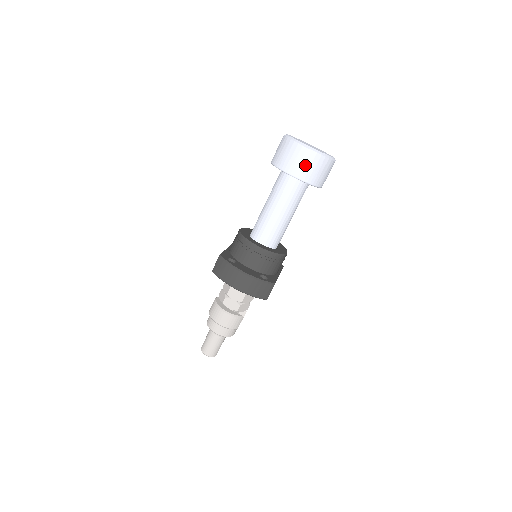
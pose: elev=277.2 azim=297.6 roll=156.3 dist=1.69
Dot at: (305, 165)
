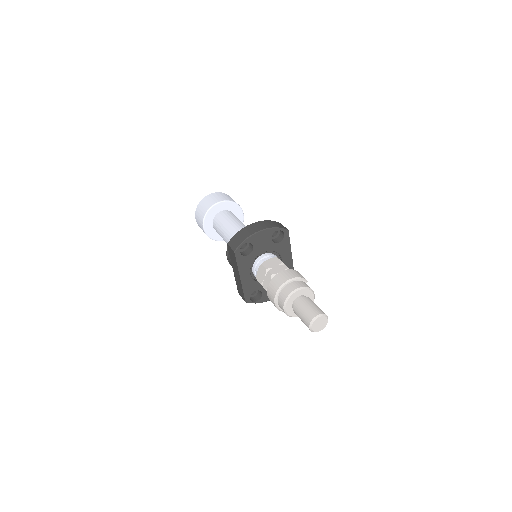
Dot at: (219, 197)
